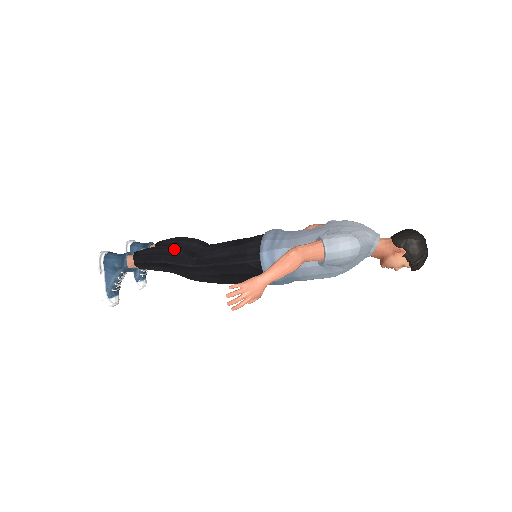
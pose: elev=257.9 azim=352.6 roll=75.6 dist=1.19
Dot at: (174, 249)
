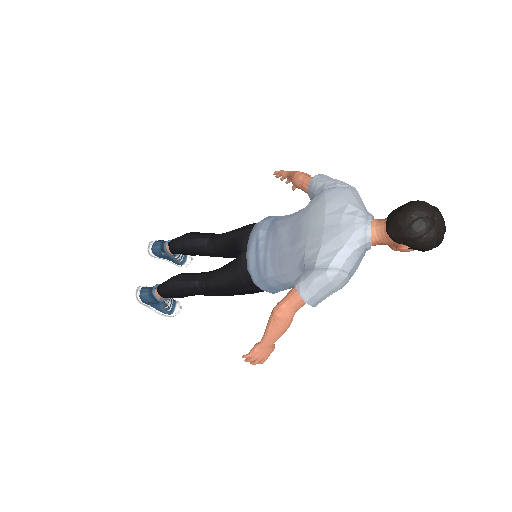
Dot at: (182, 286)
